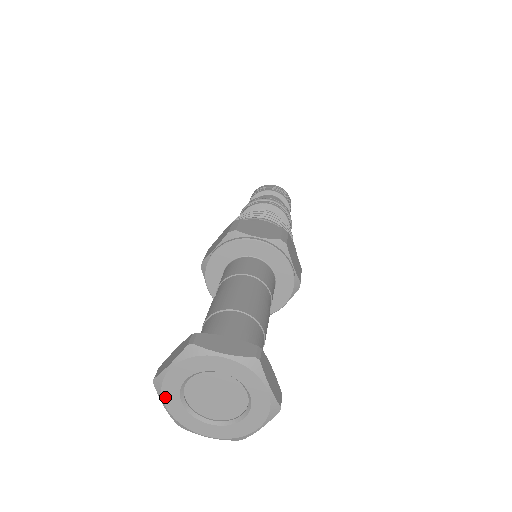
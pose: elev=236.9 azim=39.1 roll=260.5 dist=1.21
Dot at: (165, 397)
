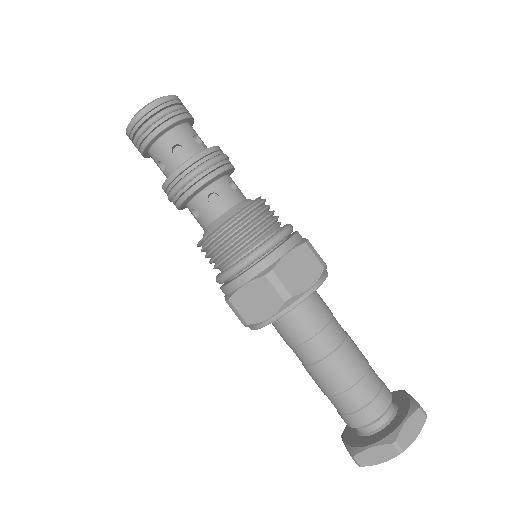
Dot at: occluded
